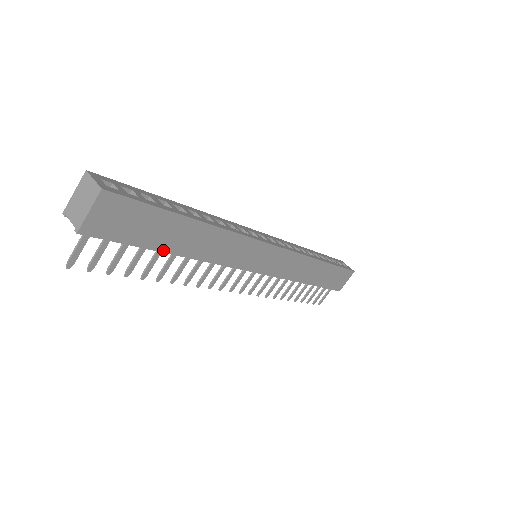
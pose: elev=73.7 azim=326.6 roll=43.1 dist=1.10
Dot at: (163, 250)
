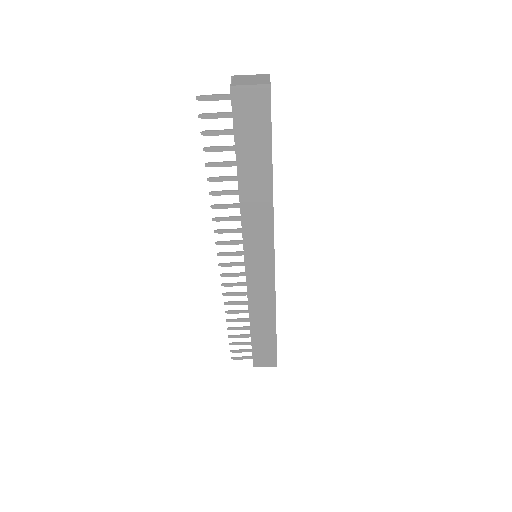
Dot at: (238, 163)
